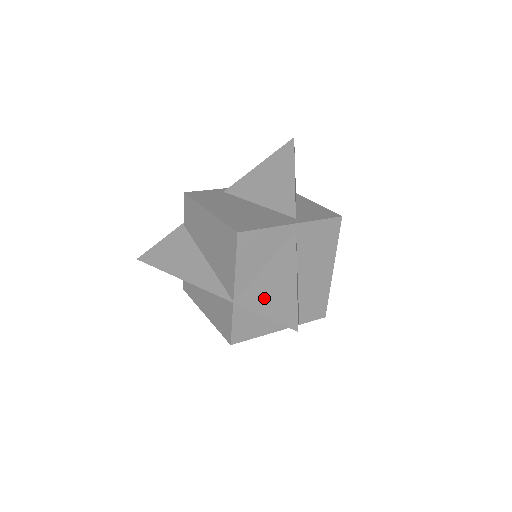
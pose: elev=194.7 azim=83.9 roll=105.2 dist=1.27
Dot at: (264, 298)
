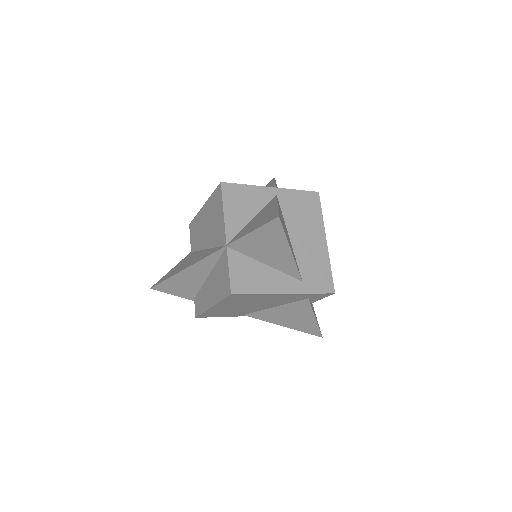
Dot at: (251, 227)
